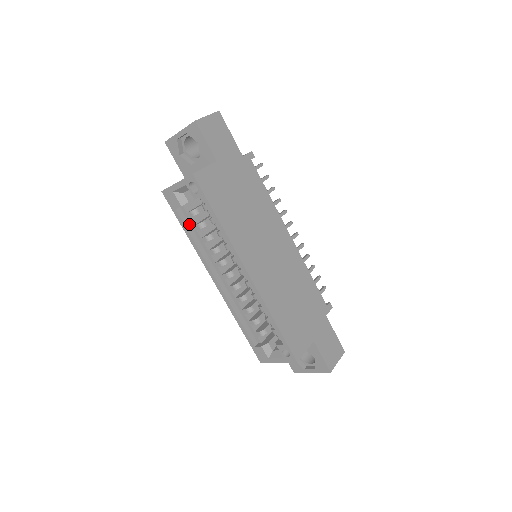
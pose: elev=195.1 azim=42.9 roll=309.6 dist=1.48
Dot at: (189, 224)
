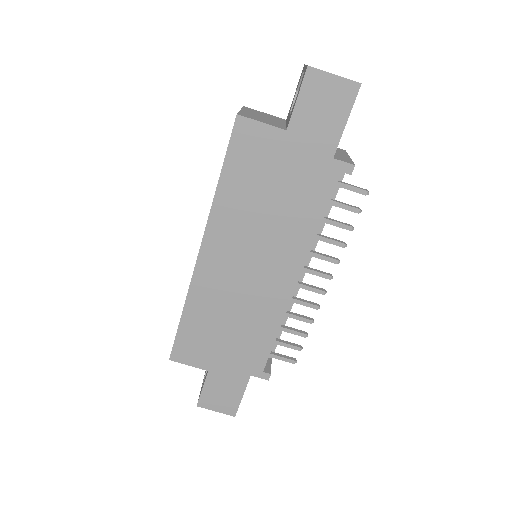
Dot at: occluded
